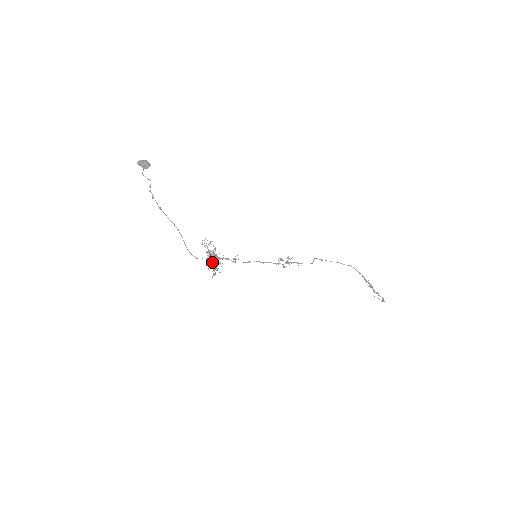
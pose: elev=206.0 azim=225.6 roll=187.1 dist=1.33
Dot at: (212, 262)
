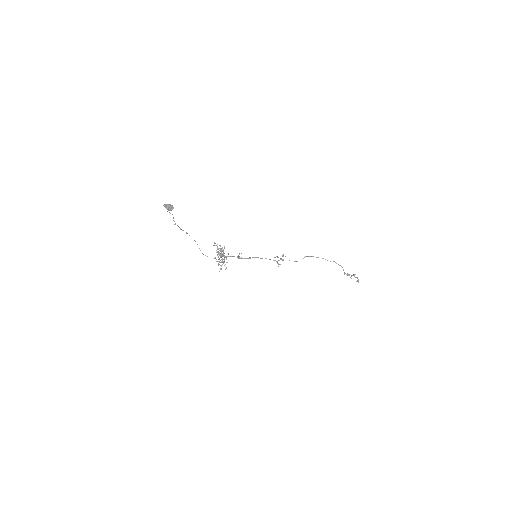
Dot at: occluded
